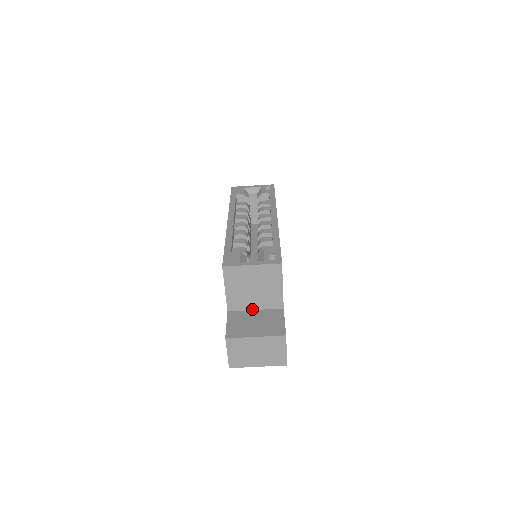
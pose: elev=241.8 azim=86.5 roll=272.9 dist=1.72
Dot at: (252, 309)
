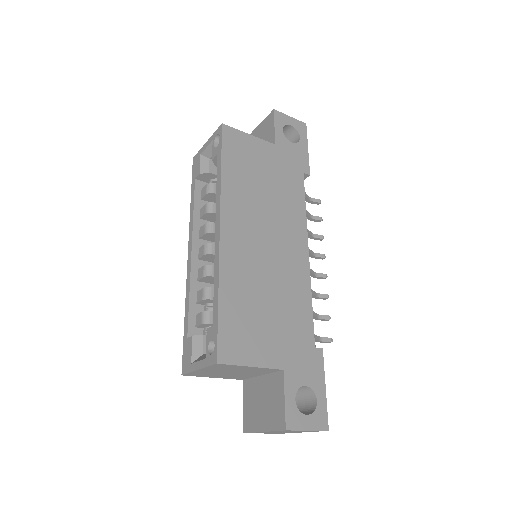
Dot at: (258, 375)
